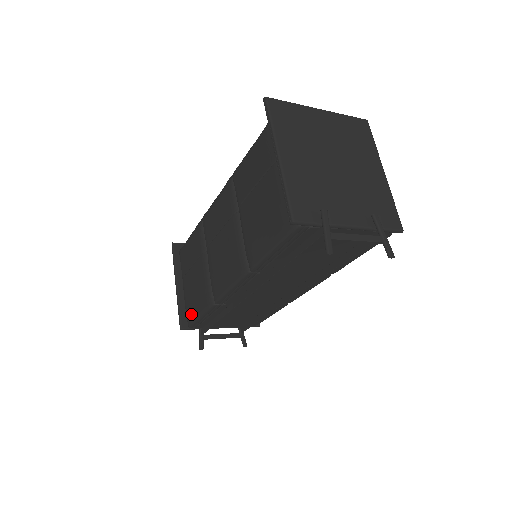
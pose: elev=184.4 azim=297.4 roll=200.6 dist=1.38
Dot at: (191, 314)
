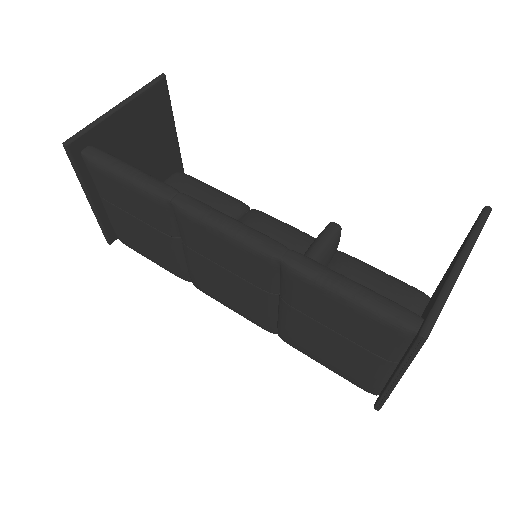
Dot at: (132, 246)
